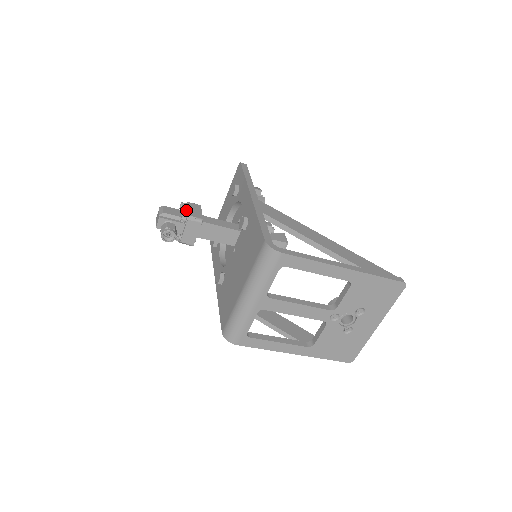
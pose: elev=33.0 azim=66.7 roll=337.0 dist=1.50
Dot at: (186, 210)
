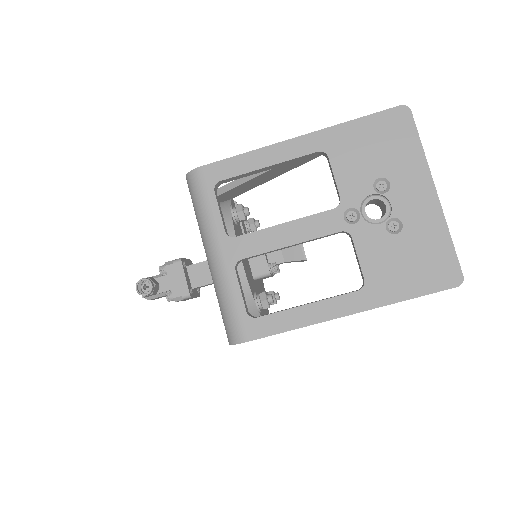
Dot at: occluded
